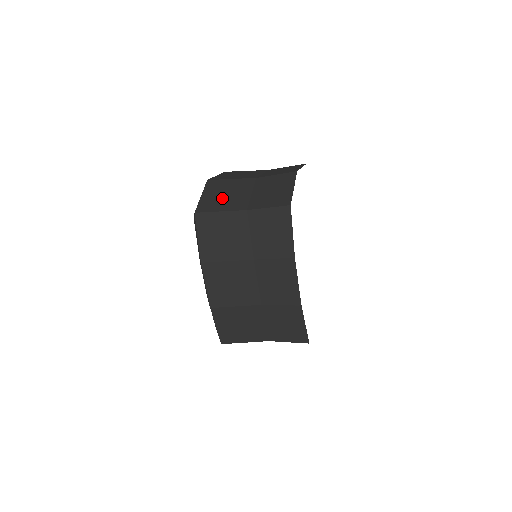
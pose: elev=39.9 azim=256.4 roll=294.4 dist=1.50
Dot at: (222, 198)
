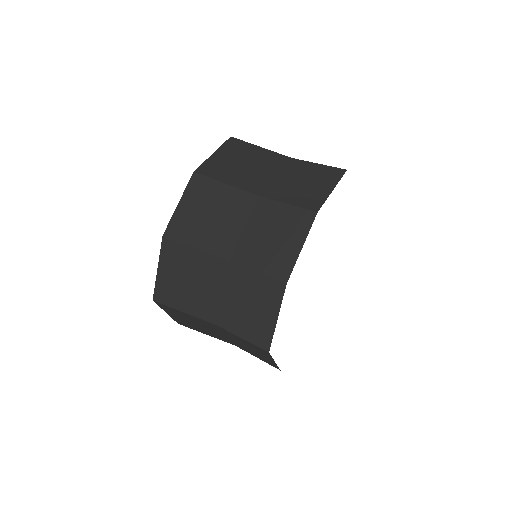
Dot at: (184, 287)
